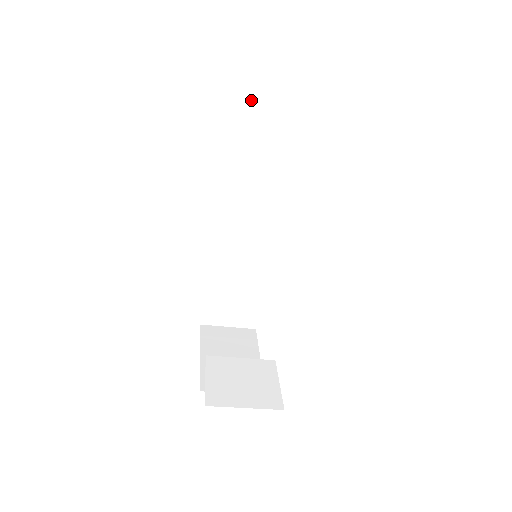
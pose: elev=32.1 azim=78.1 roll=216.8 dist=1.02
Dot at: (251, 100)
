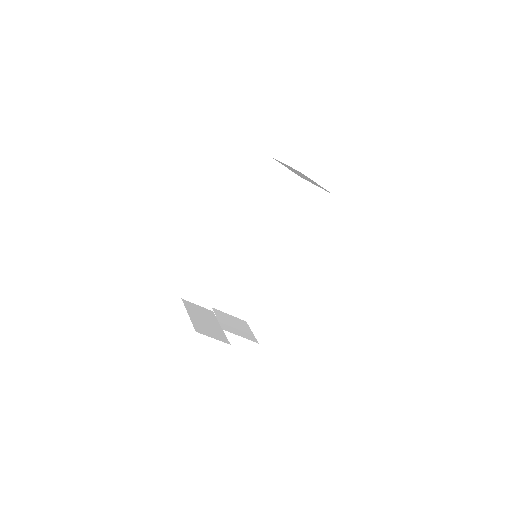
Dot at: (271, 172)
